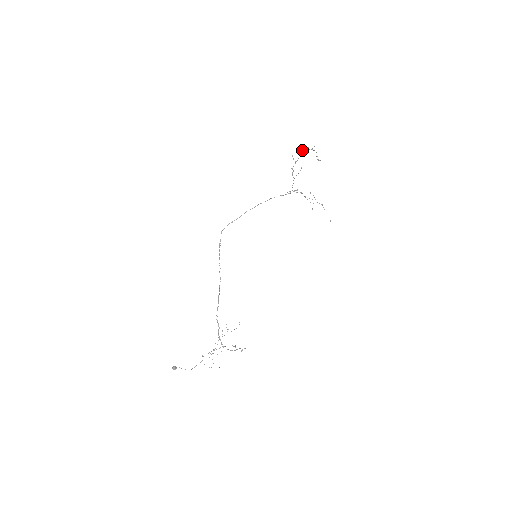
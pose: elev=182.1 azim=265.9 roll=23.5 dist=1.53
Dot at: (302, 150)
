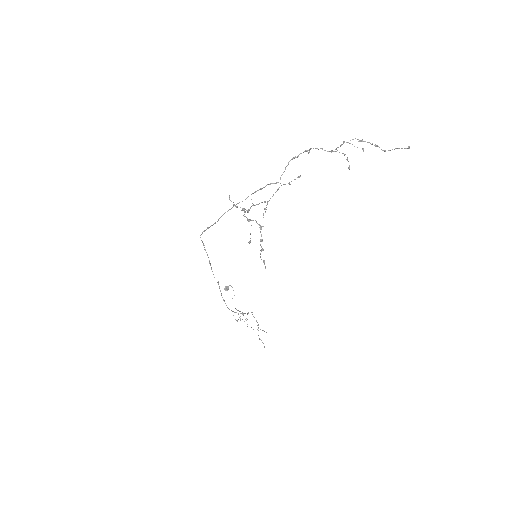
Dot at: (243, 215)
